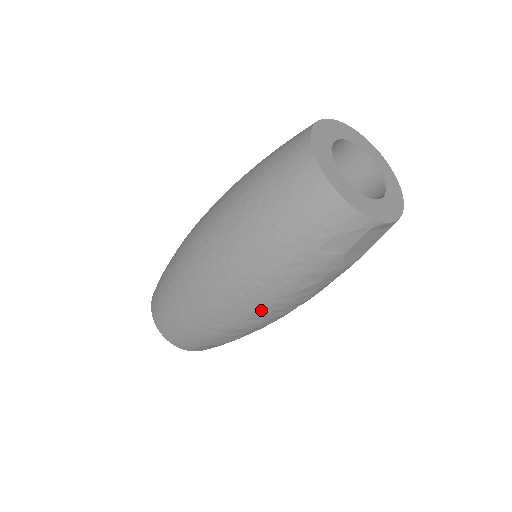
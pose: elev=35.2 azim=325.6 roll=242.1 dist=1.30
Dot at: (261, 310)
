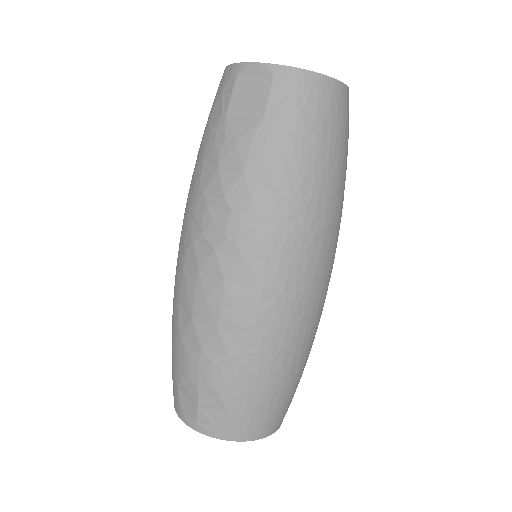
Dot at: (188, 242)
